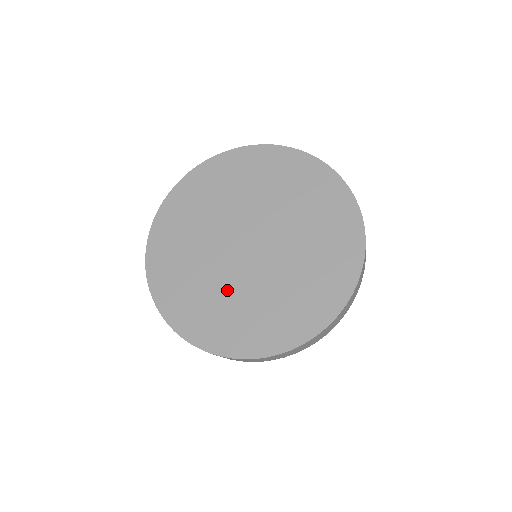
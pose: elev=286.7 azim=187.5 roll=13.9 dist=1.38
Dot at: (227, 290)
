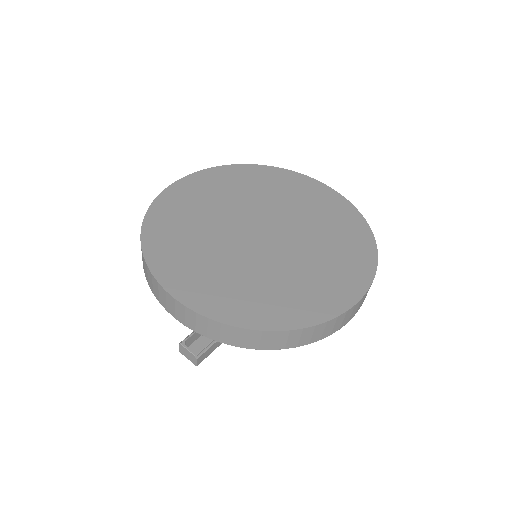
Dot at: (215, 249)
